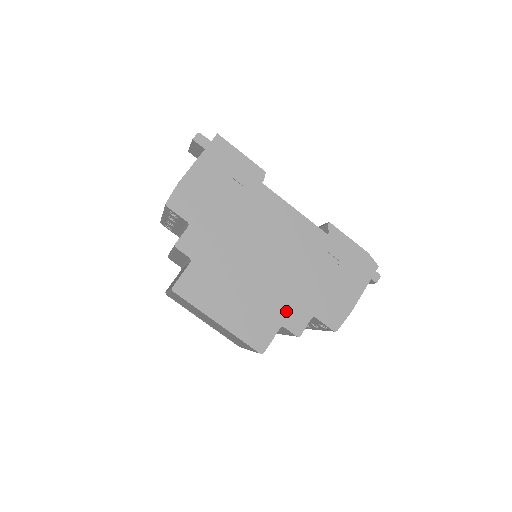
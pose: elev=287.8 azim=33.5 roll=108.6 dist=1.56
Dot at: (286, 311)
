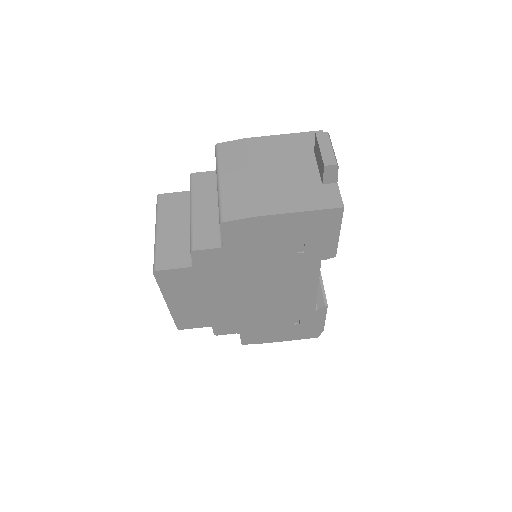
Dot at: (225, 323)
